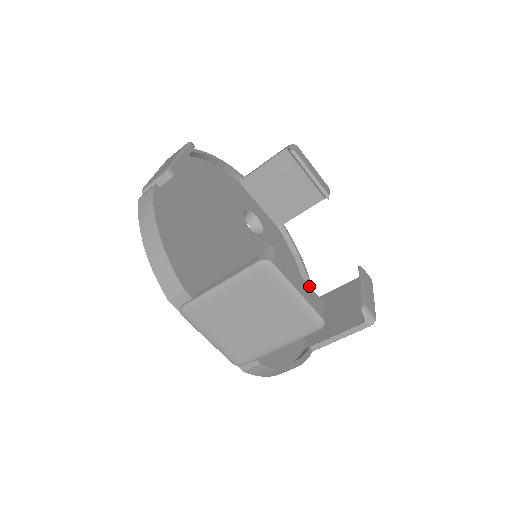
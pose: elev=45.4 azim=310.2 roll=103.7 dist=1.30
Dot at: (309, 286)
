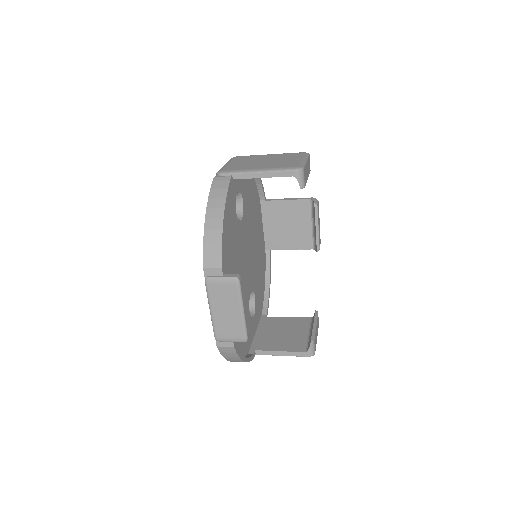
Dot at: (317, 322)
